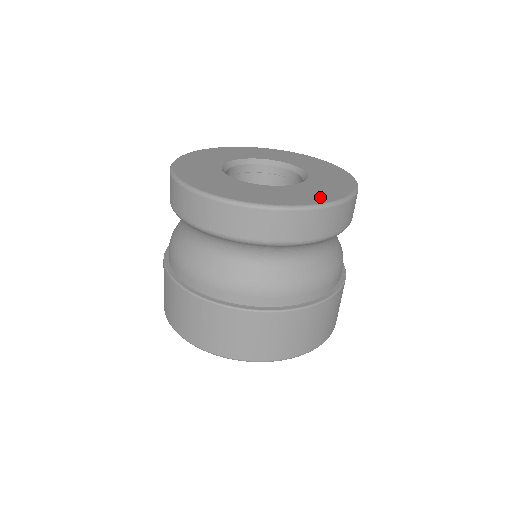
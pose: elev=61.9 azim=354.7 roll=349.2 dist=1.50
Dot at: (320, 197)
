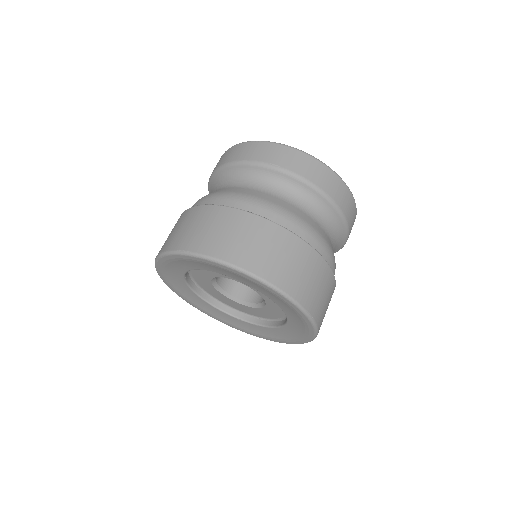
Dot at: occluded
